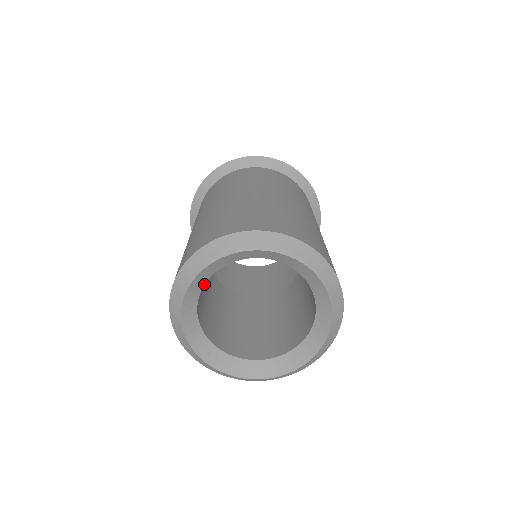
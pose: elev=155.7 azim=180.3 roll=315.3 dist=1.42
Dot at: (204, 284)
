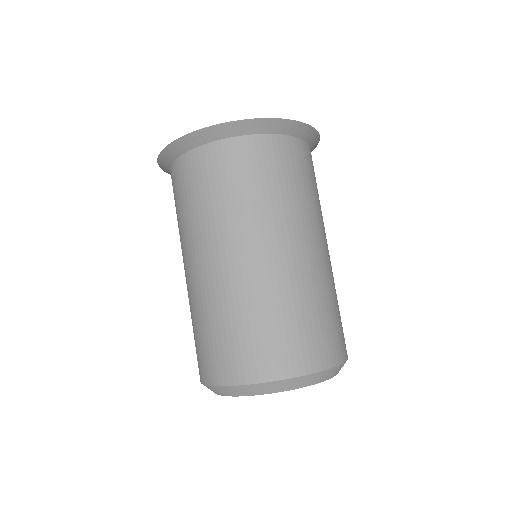
Dot at: occluded
